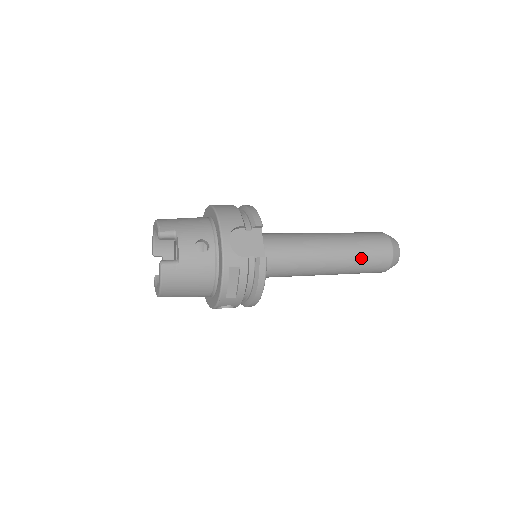
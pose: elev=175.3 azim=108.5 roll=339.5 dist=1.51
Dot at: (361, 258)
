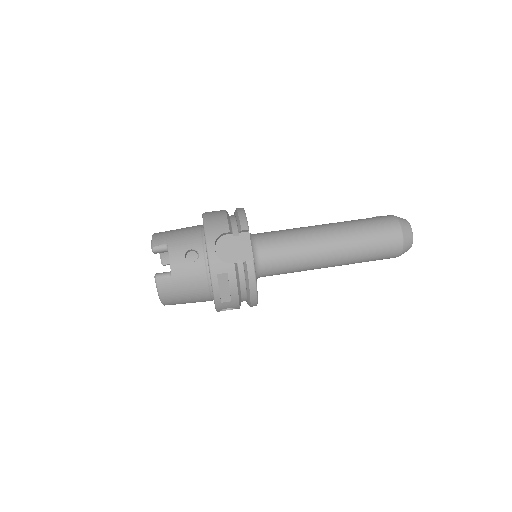
Dot at: (366, 247)
